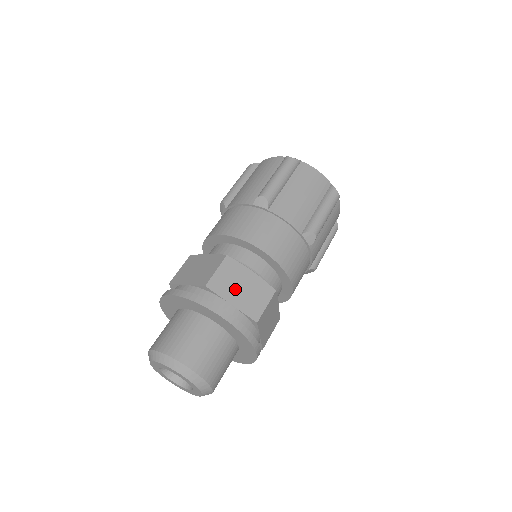
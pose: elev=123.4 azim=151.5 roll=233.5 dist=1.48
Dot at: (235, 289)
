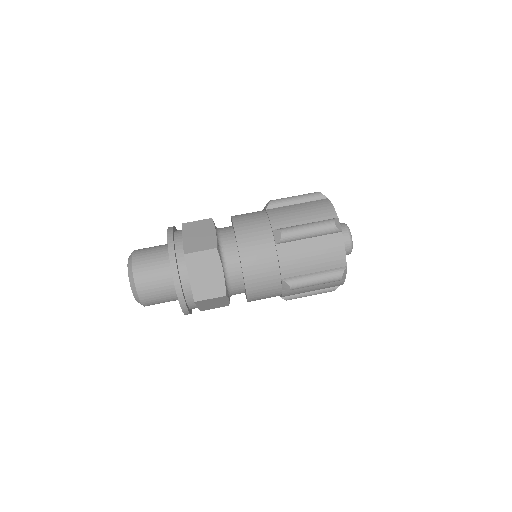
Dot at: (201, 272)
